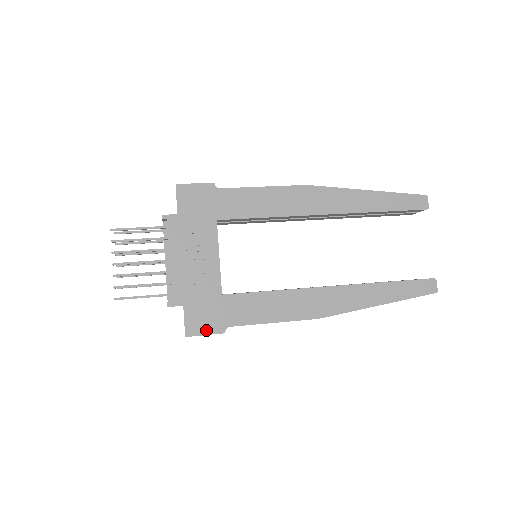
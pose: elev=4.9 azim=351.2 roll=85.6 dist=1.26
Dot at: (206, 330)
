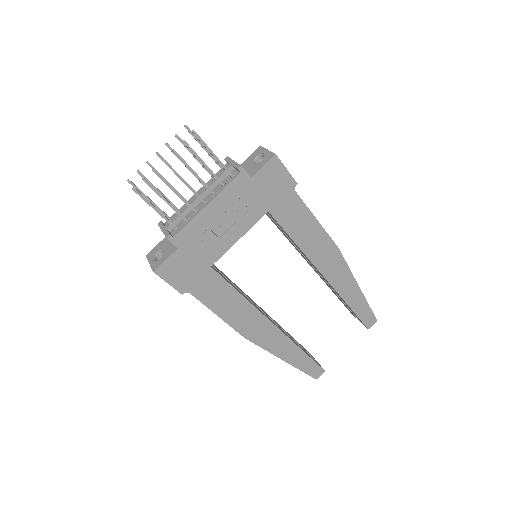
Dot at: (173, 281)
